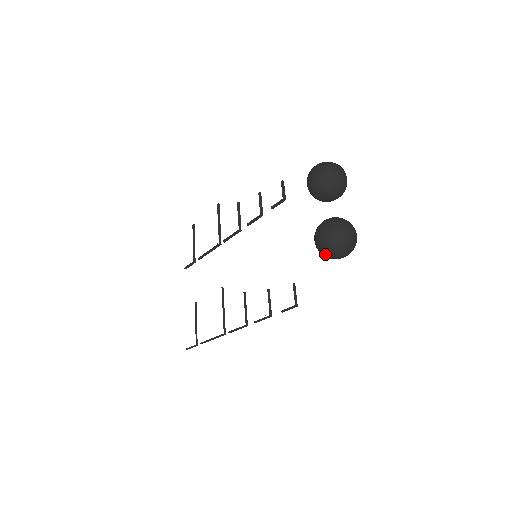
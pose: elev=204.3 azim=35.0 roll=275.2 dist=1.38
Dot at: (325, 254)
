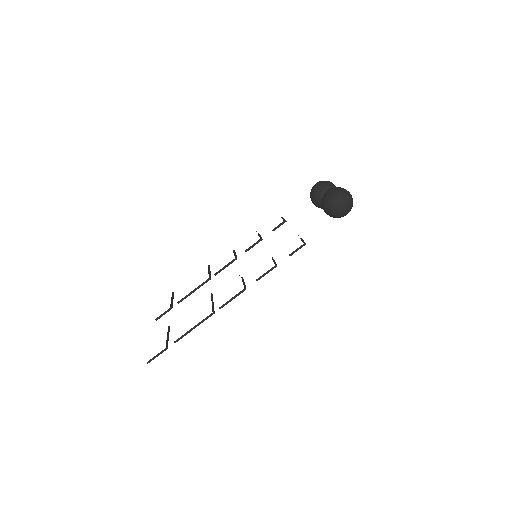
Dot at: (333, 201)
